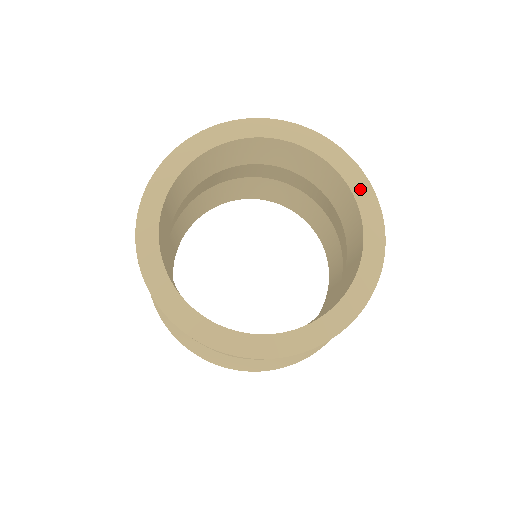
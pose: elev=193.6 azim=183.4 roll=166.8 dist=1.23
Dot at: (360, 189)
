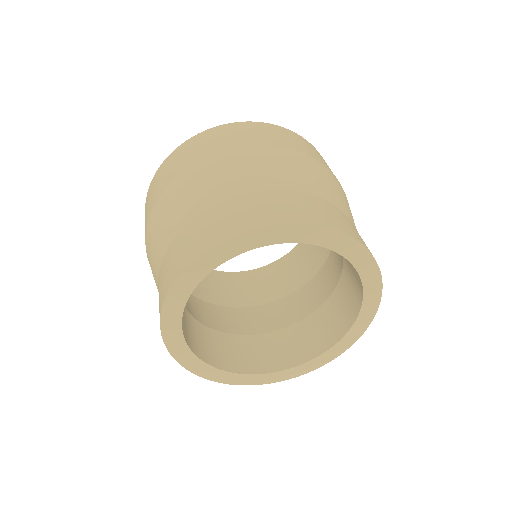
Dot at: (369, 305)
